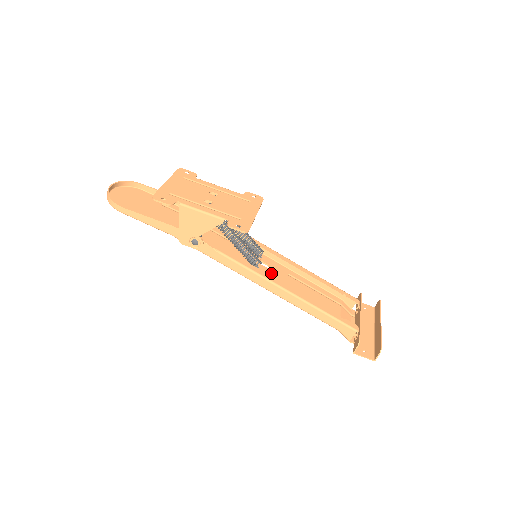
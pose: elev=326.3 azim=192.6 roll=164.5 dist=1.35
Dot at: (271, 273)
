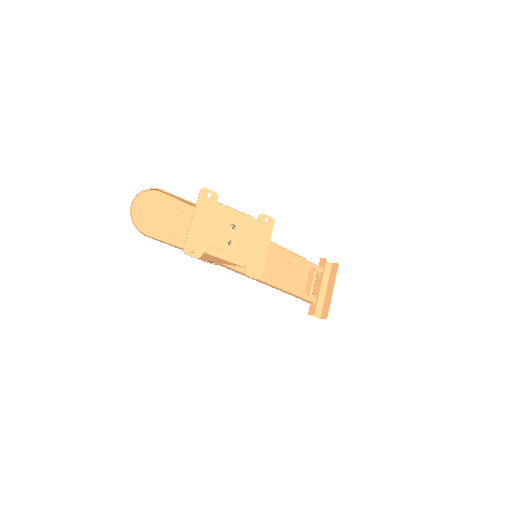
Dot at: occluded
